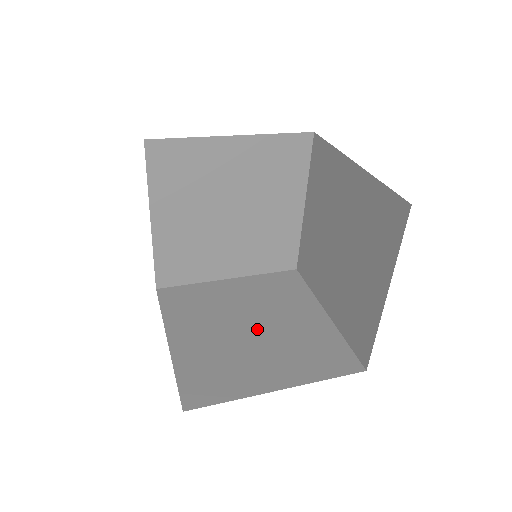
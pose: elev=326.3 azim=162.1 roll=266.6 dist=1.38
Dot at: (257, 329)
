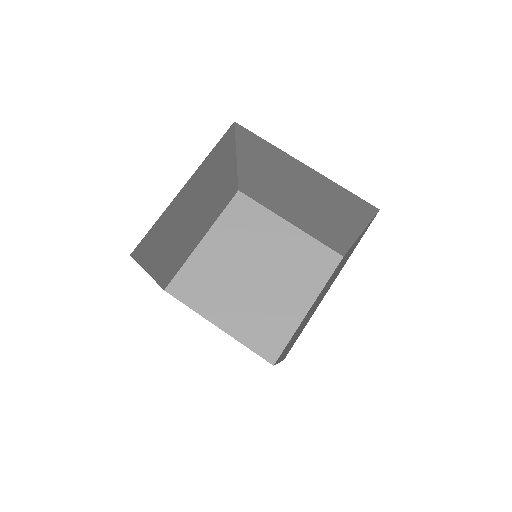
Dot at: occluded
